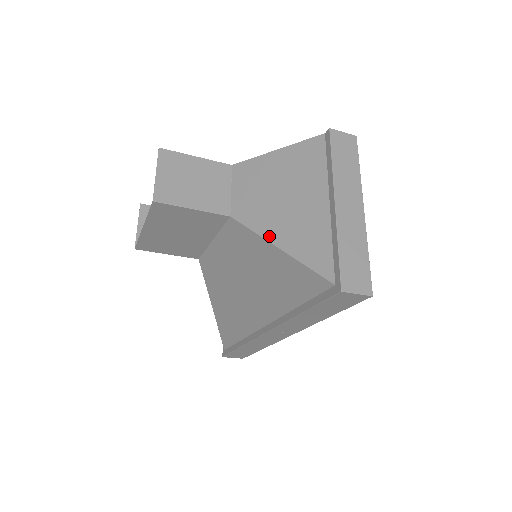
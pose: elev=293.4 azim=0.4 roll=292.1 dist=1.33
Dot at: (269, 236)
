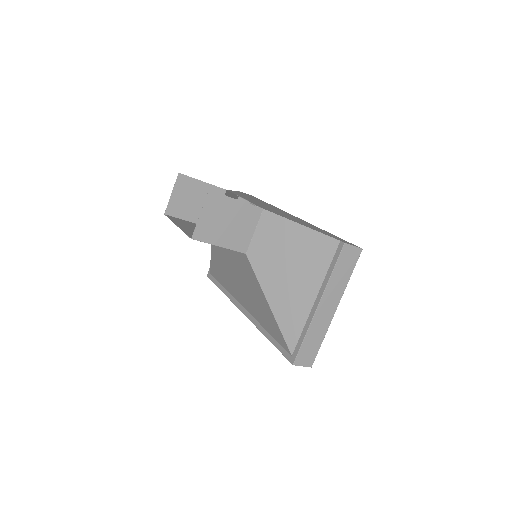
Dot at: (266, 292)
